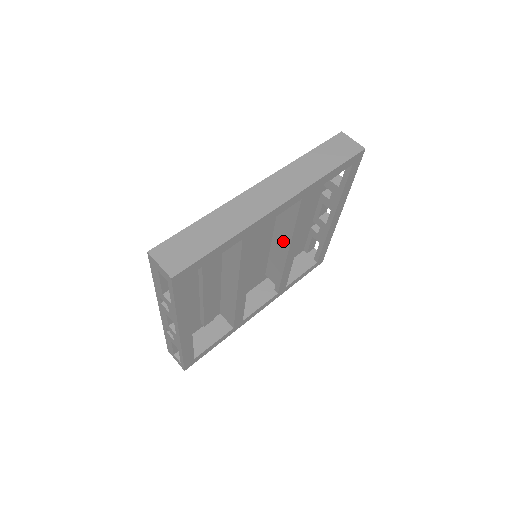
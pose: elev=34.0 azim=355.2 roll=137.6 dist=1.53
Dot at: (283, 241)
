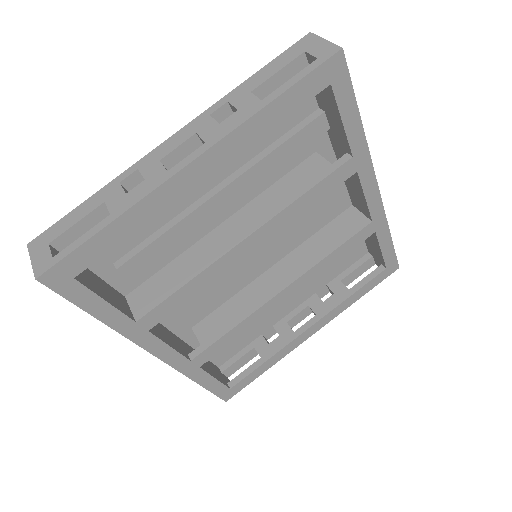
Dot at: (288, 273)
